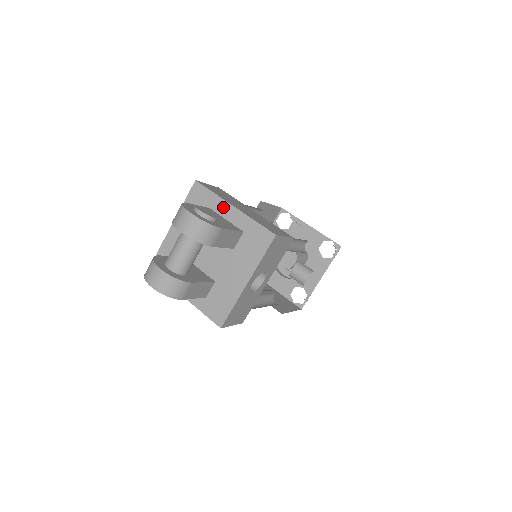
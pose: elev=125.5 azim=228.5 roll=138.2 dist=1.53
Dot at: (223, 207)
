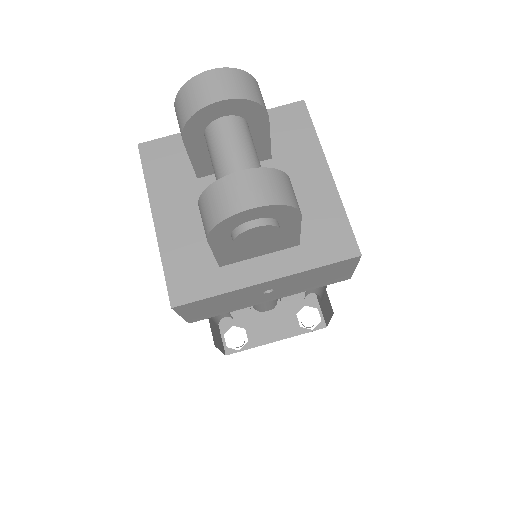
Dot at: occluded
